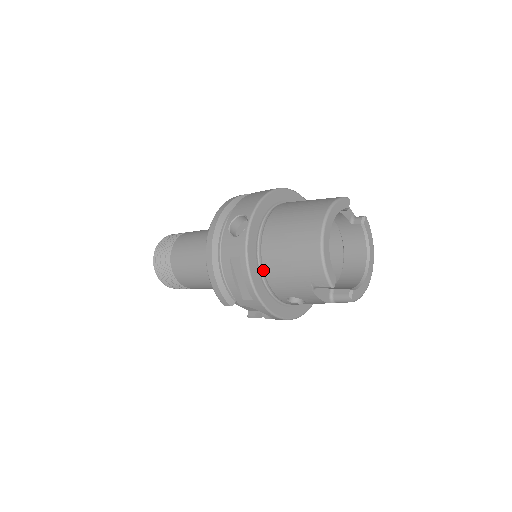
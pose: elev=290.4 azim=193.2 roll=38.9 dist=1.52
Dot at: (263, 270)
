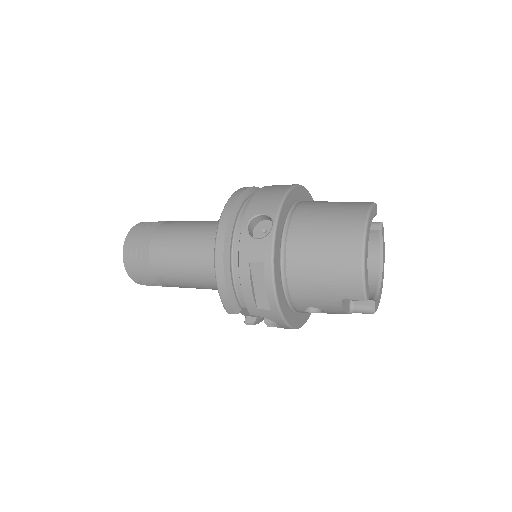
Dot at: (285, 278)
